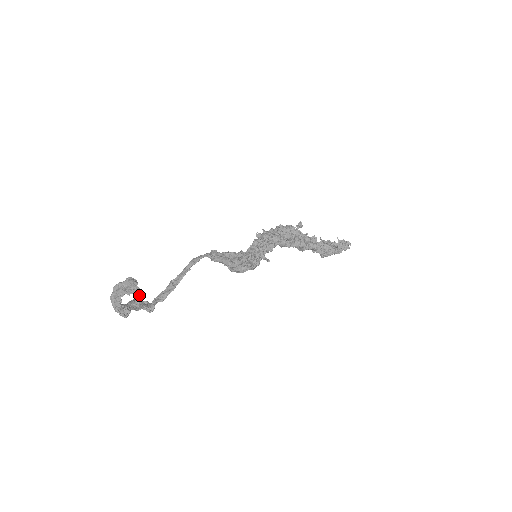
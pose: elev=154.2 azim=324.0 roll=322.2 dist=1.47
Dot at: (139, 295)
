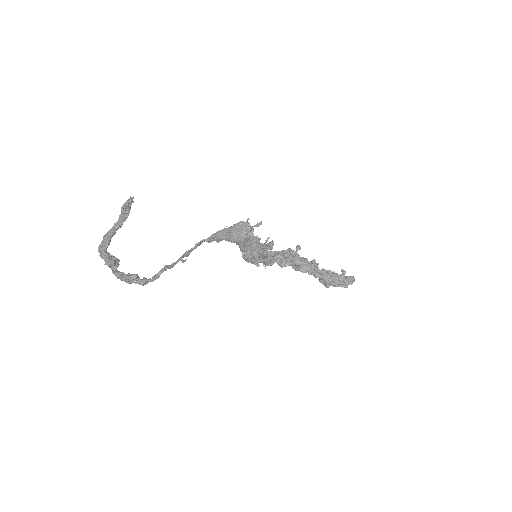
Dot at: (133, 198)
